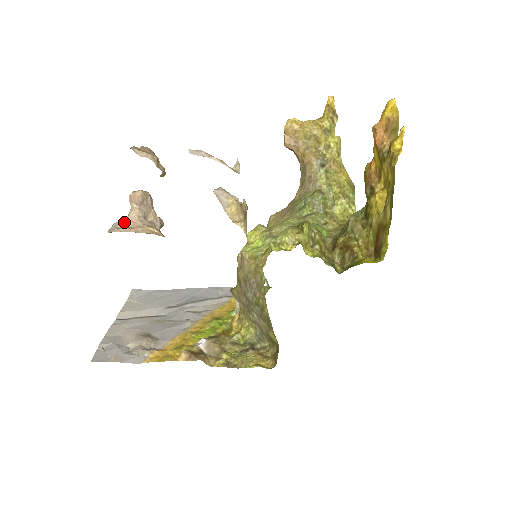
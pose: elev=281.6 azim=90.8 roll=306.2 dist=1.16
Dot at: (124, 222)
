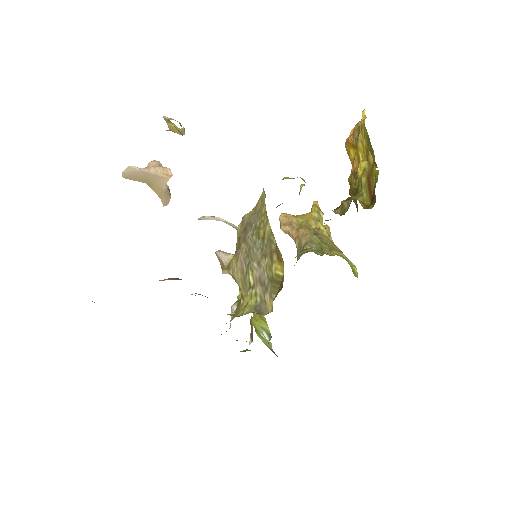
Dot at: occluded
